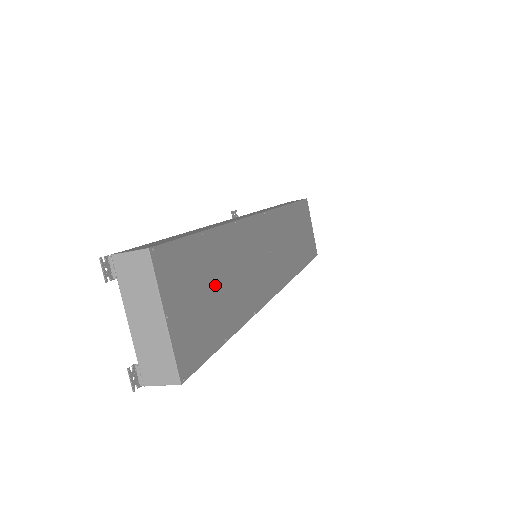
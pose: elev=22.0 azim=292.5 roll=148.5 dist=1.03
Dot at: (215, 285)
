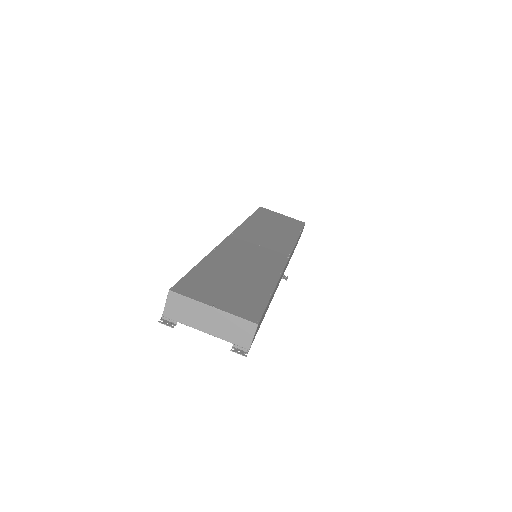
Dot at: (232, 279)
